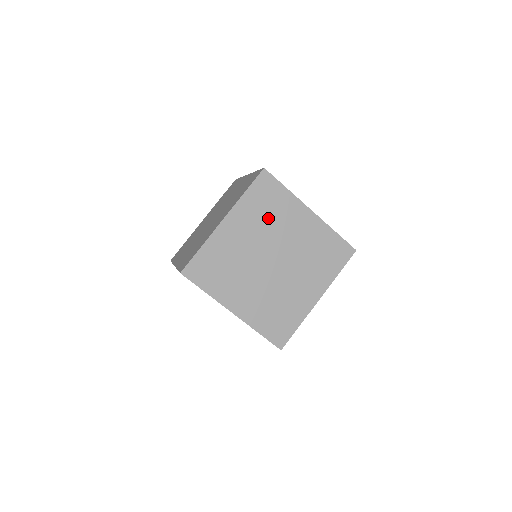
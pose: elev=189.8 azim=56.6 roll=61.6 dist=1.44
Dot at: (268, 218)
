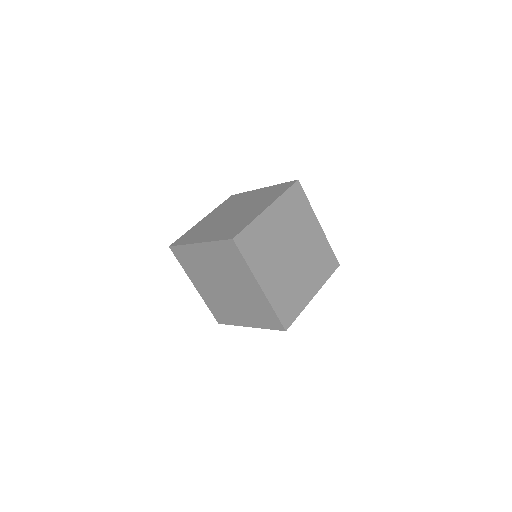
Dot at: (295, 218)
